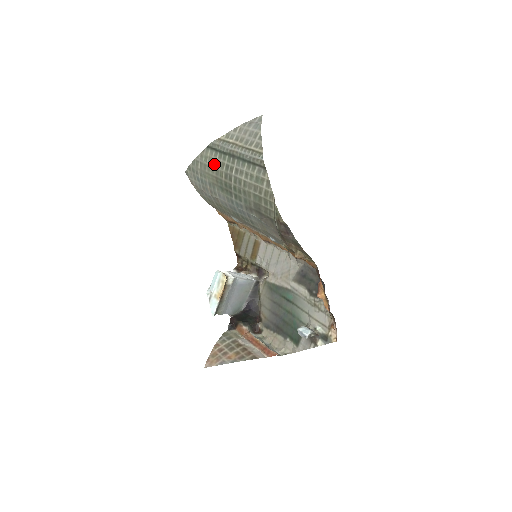
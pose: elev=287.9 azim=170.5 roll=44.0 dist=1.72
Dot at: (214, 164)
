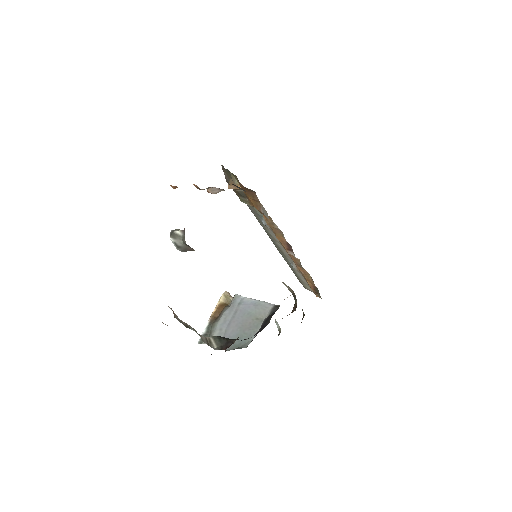
Dot at: occluded
